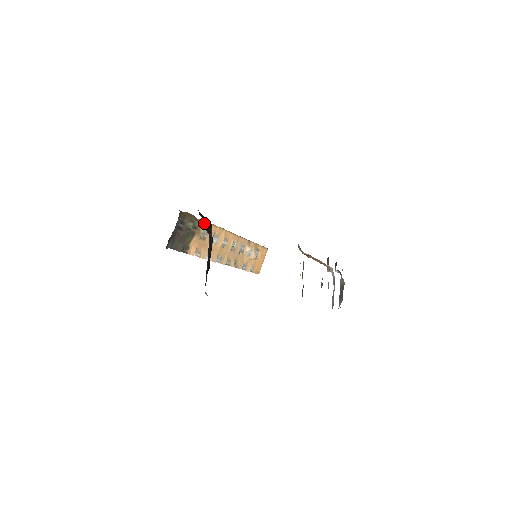
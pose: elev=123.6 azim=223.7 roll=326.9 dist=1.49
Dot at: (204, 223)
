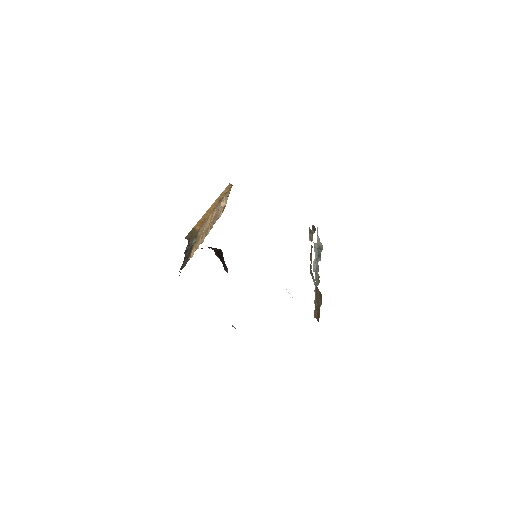
Dot at: occluded
